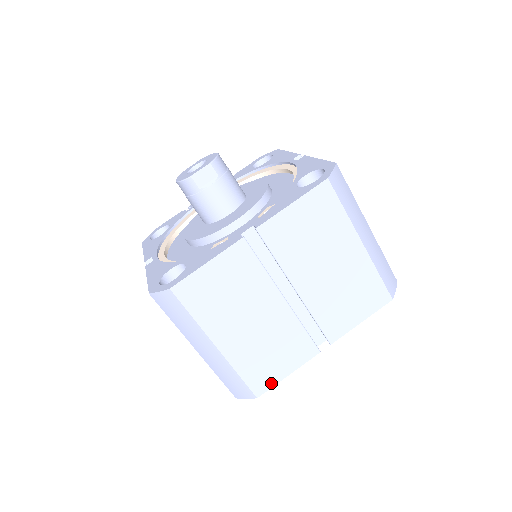
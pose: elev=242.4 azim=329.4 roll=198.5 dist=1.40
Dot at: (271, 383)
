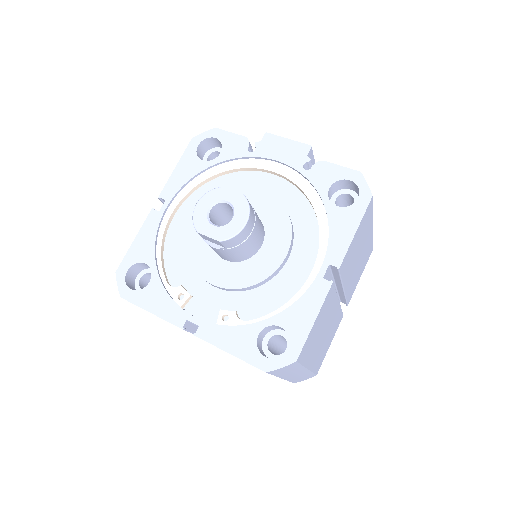
Dot at: occluded
